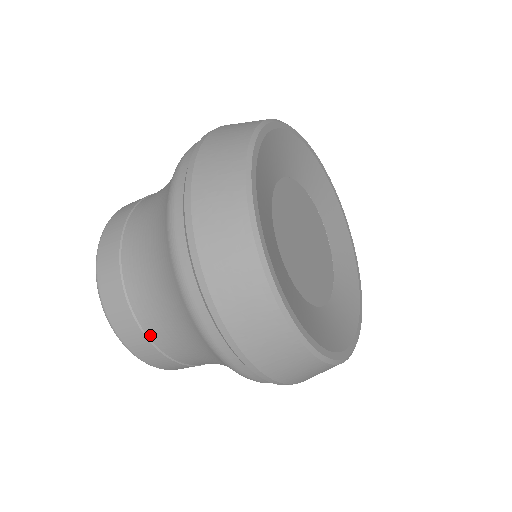
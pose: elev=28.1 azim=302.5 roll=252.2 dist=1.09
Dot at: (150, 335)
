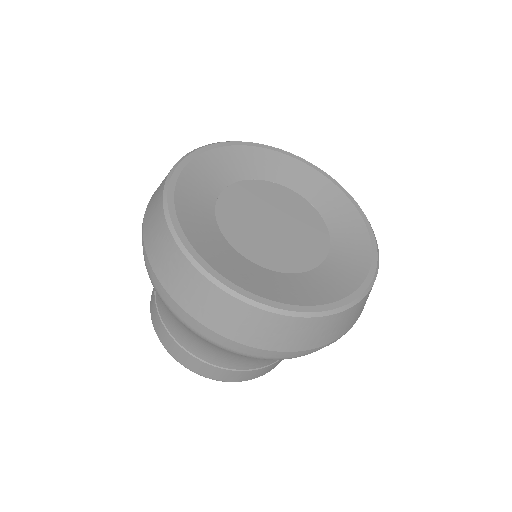
Dot at: occluded
